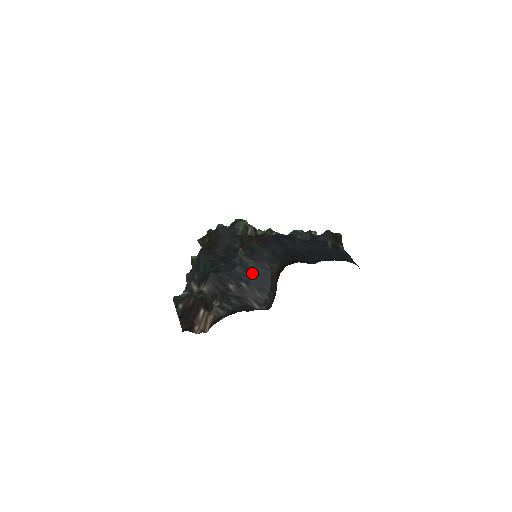
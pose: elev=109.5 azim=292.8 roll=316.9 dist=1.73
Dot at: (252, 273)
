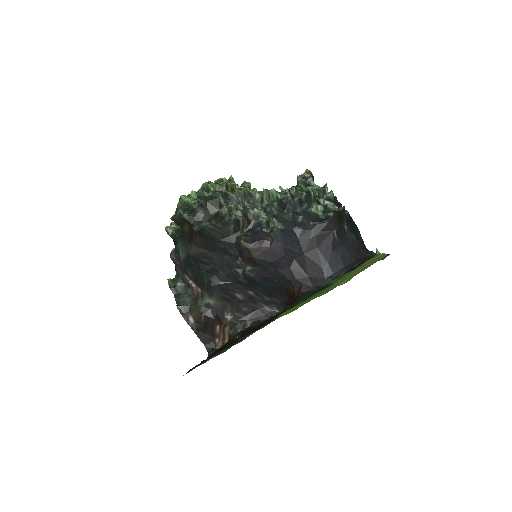
Dot at: (259, 285)
